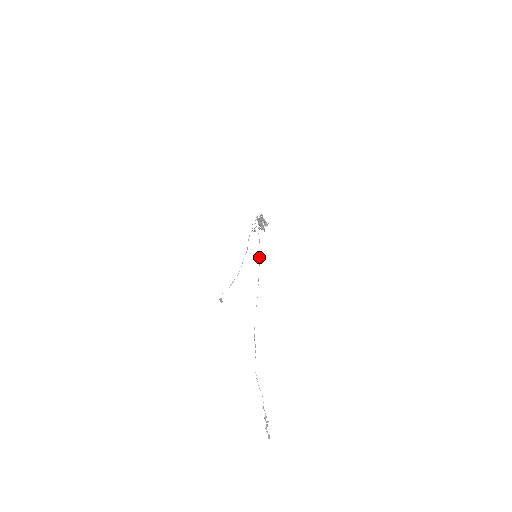
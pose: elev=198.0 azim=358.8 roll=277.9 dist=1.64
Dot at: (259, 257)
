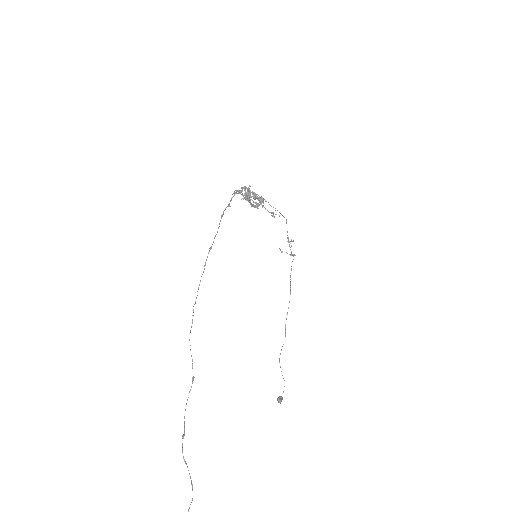
Dot at: occluded
